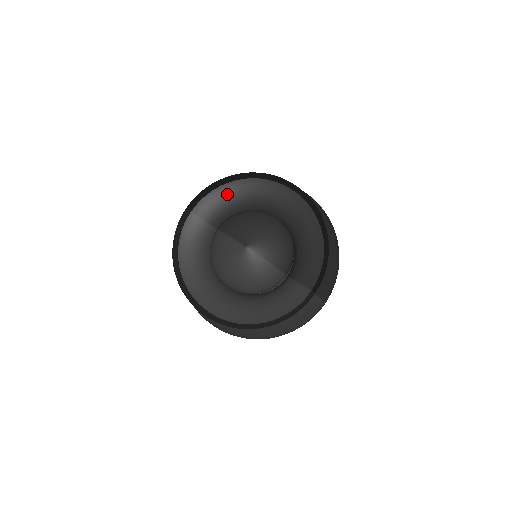
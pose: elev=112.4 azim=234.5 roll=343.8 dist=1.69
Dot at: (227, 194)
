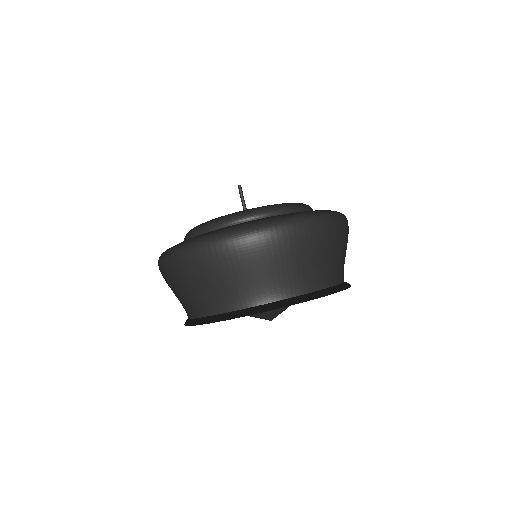
Dot at: occluded
